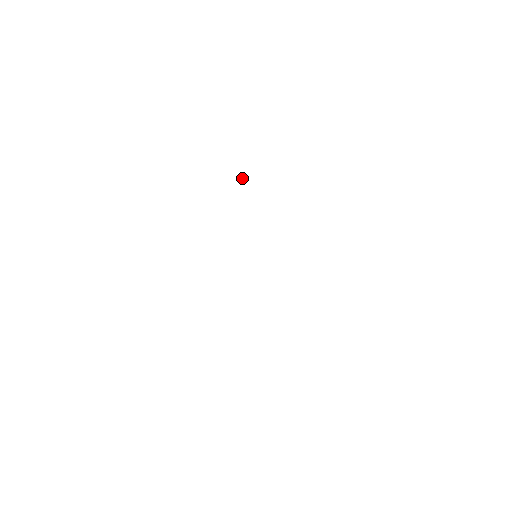
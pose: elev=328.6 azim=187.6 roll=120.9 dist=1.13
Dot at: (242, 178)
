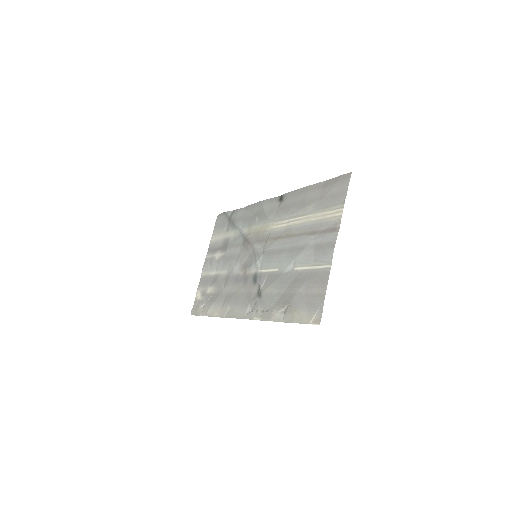
Dot at: (235, 230)
